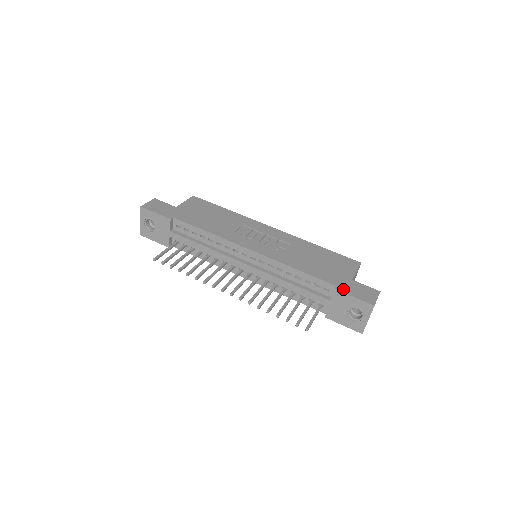
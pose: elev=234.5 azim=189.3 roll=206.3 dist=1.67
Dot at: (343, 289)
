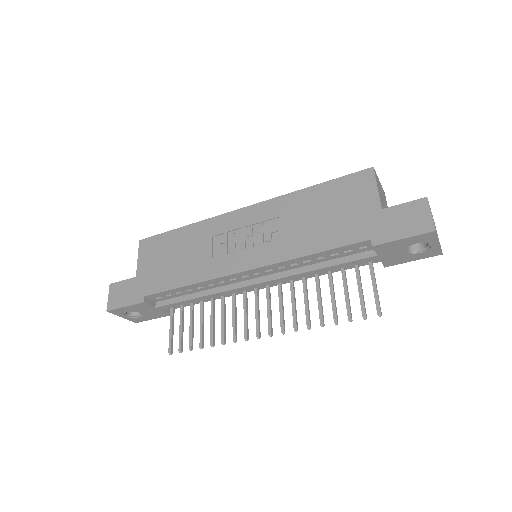
Dot at: (382, 237)
